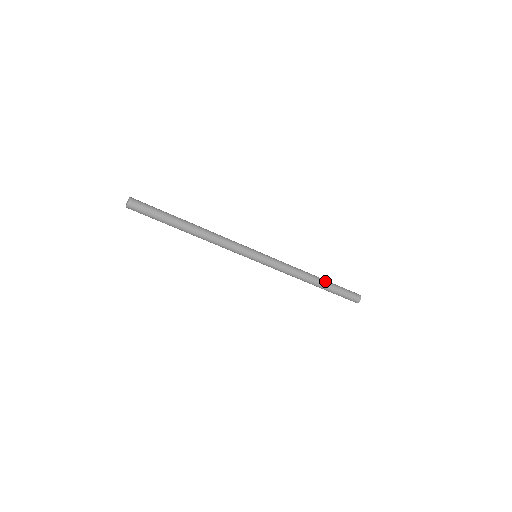
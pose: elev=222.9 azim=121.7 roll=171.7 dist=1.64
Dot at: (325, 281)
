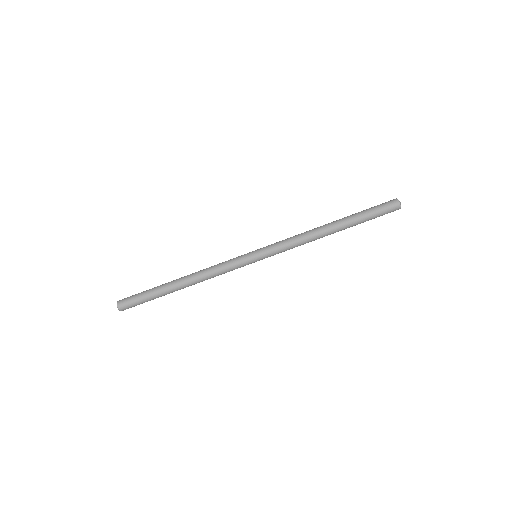
Dot at: (344, 221)
